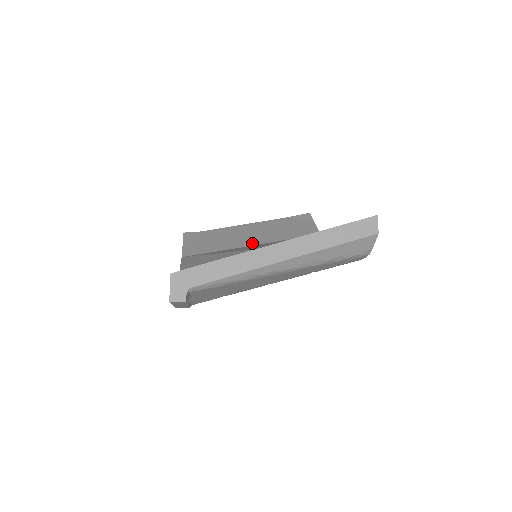
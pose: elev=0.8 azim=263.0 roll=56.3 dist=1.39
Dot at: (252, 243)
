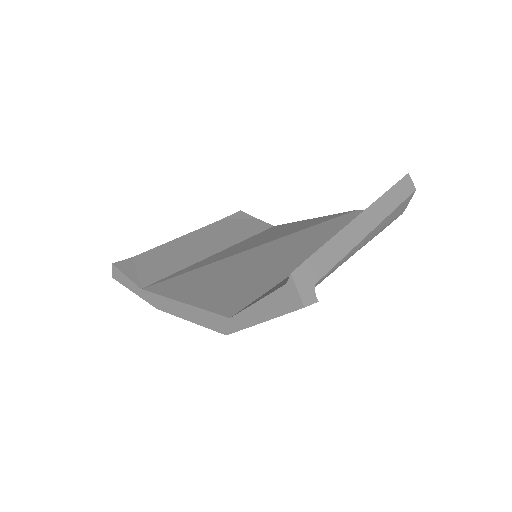
Dot at: (213, 252)
